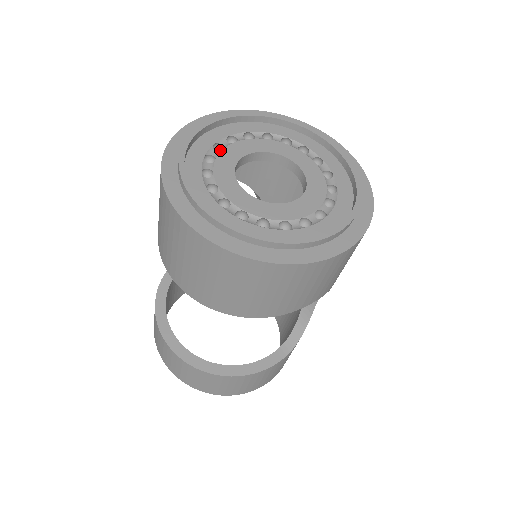
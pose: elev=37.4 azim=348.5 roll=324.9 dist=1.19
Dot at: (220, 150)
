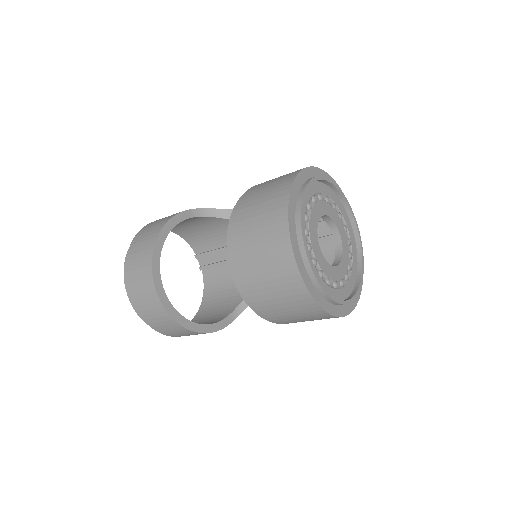
Dot at: occluded
